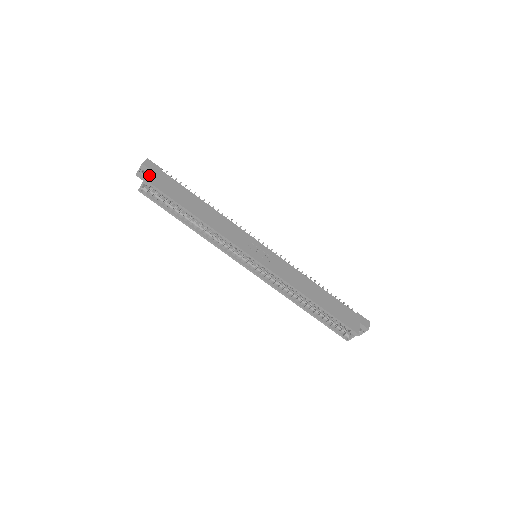
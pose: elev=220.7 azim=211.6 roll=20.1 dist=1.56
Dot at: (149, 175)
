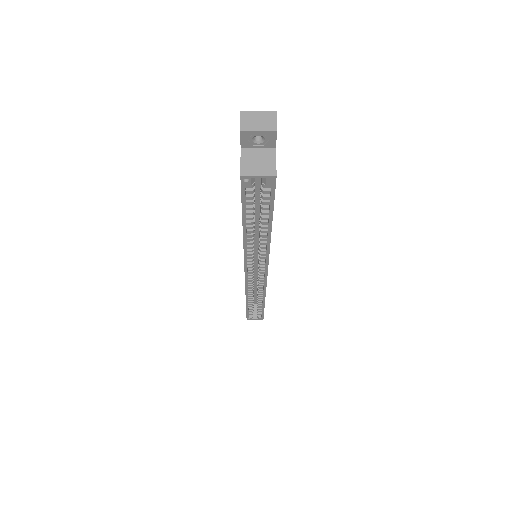
Dot at: occluded
